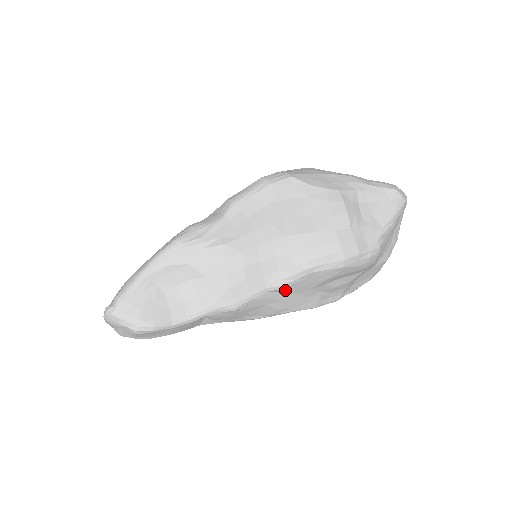
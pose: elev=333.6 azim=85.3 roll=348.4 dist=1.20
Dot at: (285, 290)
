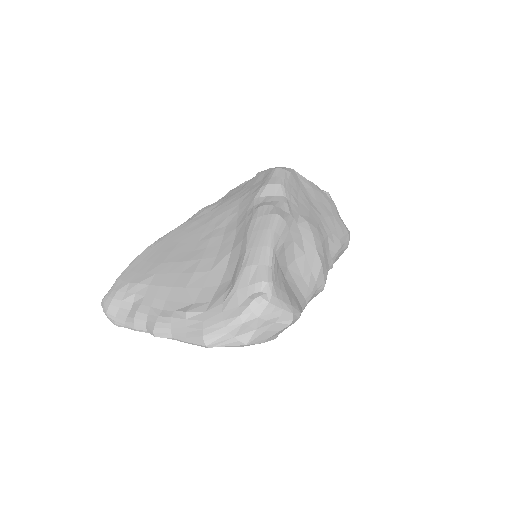
Dot at: occluded
